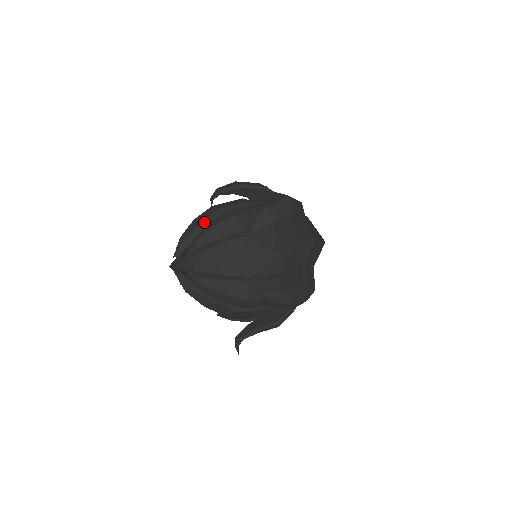
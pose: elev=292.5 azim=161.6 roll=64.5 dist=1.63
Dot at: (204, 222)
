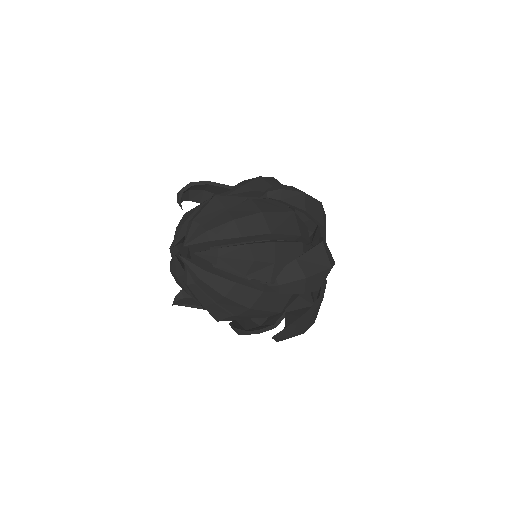
Dot at: (241, 238)
